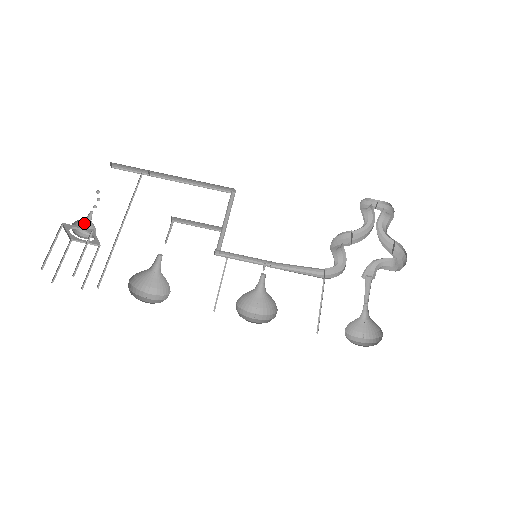
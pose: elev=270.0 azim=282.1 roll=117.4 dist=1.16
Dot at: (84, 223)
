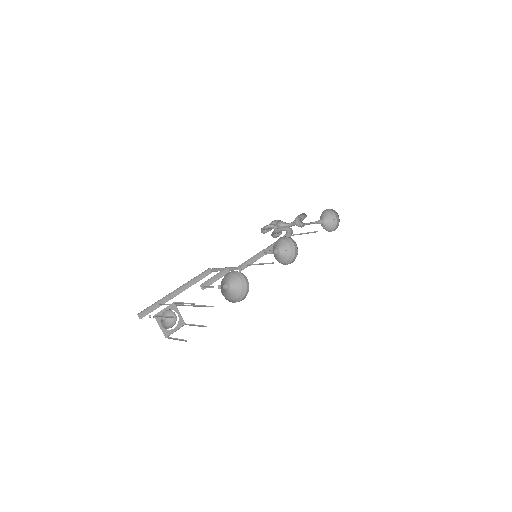
Dot at: (163, 323)
